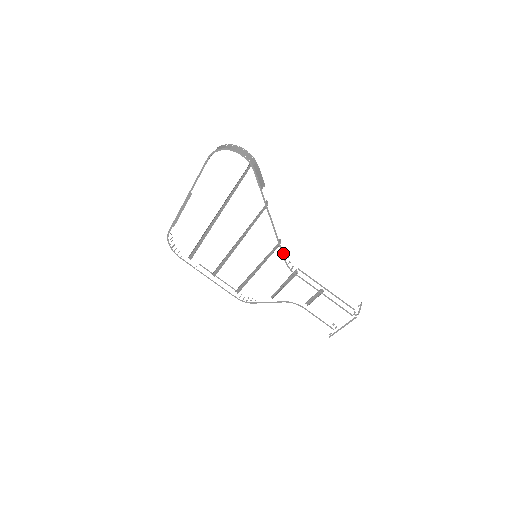
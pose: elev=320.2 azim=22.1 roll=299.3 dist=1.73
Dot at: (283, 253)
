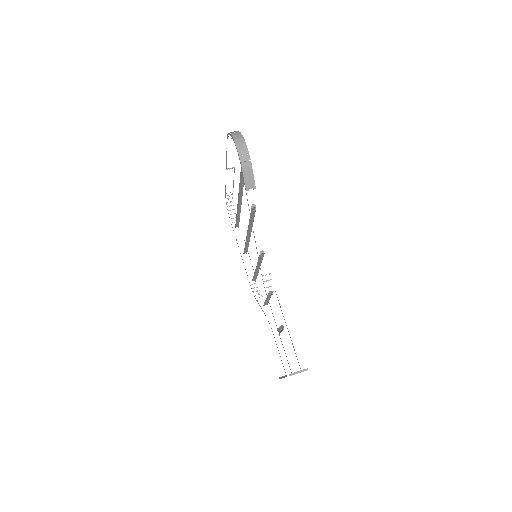
Dot at: occluded
